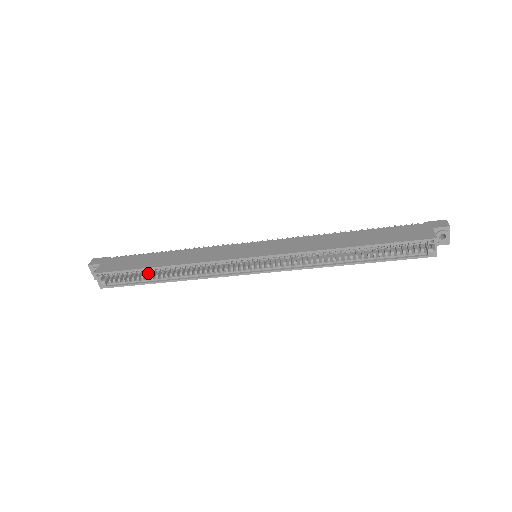
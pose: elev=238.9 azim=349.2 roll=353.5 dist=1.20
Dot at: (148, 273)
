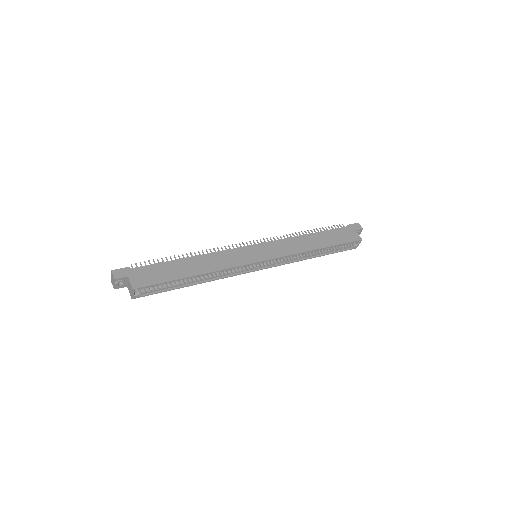
Dot at: occluded
